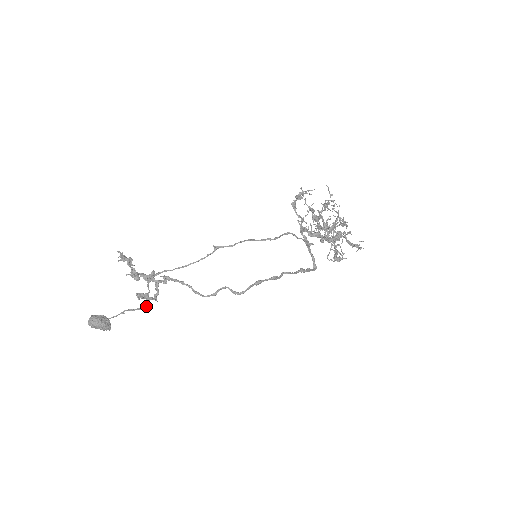
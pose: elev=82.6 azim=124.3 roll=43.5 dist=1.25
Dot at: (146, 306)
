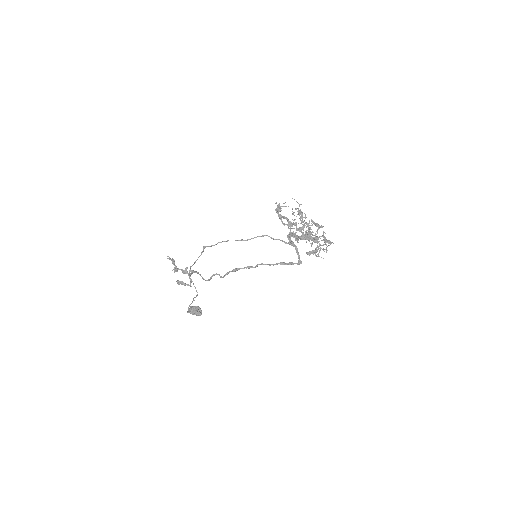
Dot at: occluded
